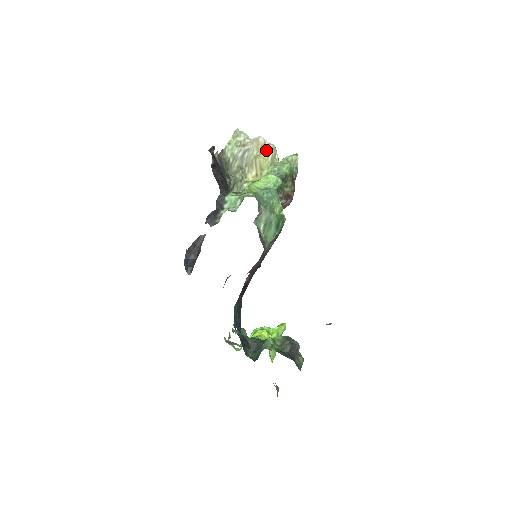
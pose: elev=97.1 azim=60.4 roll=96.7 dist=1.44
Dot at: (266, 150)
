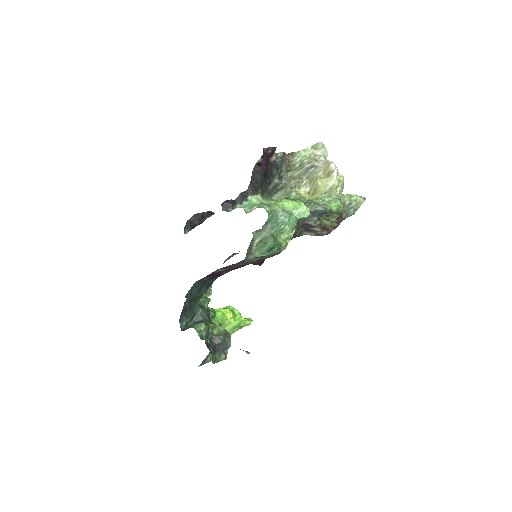
Dot at: (330, 178)
